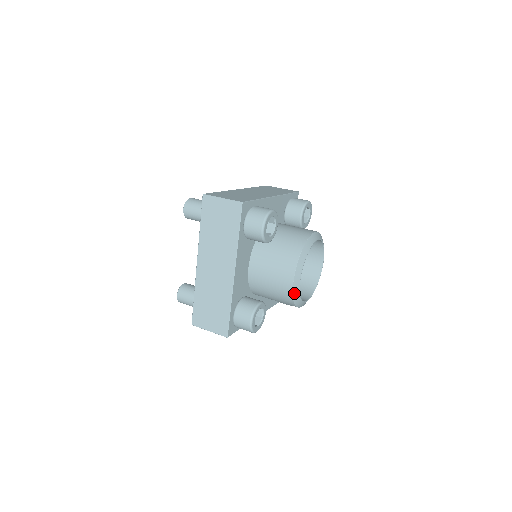
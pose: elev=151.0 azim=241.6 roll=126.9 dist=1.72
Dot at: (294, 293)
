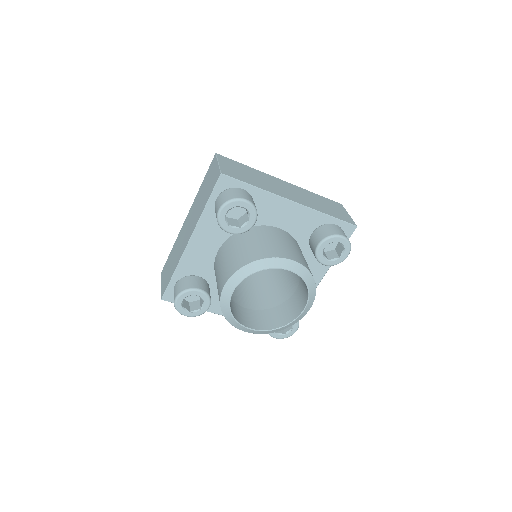
Dot at: (222, 302)
